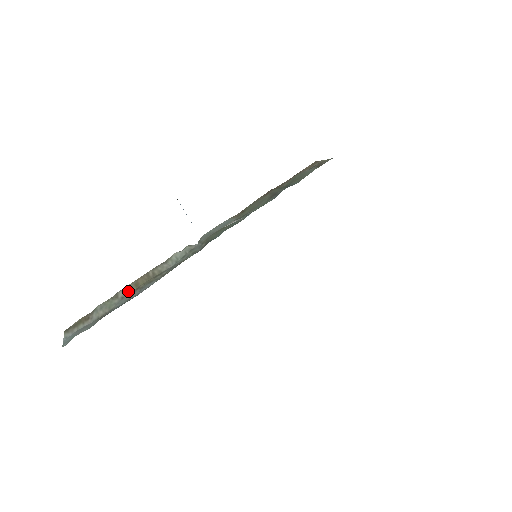
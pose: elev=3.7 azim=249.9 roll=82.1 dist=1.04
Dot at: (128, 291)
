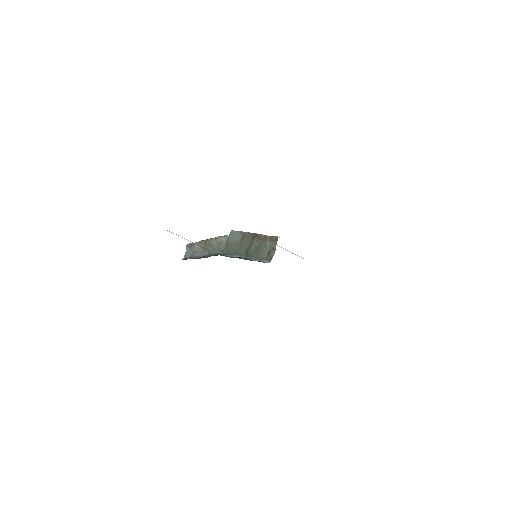
Dot at: (202, 244)
